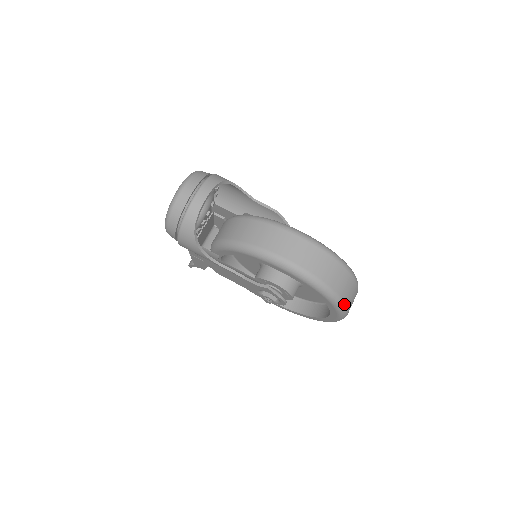
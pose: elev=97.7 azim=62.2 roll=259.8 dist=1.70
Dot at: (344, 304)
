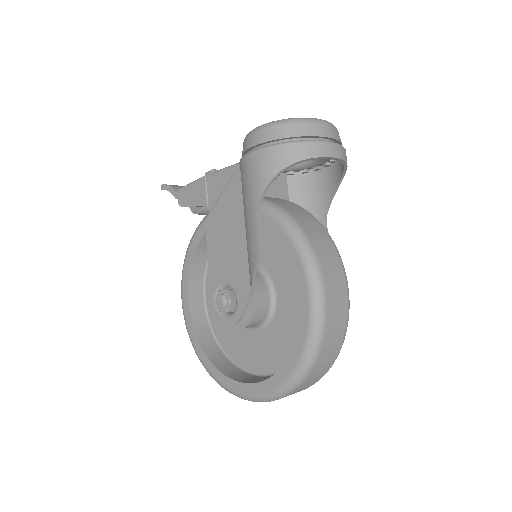
Dot at: (292, 391)
